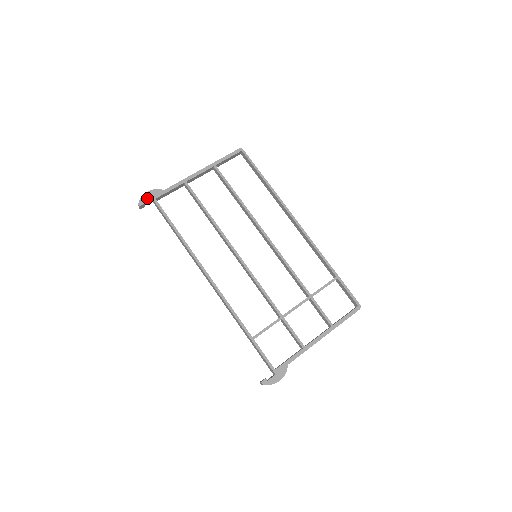
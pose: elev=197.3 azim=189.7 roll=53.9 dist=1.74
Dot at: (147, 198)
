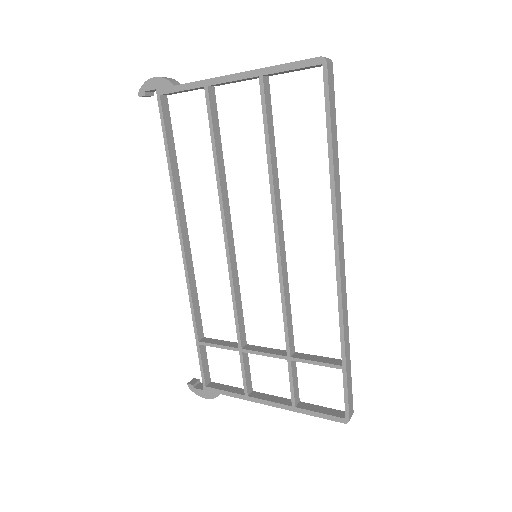
Dot at: (150, 88)
